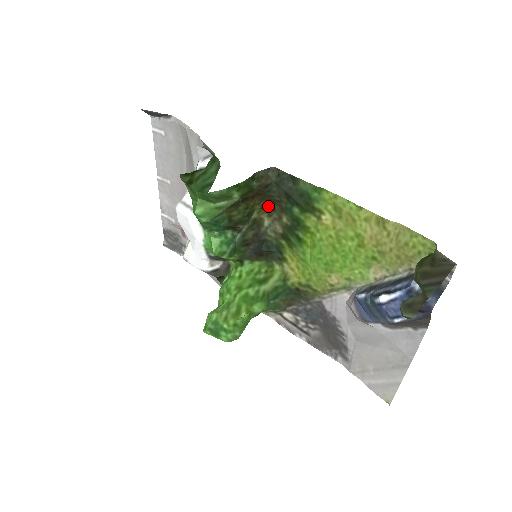
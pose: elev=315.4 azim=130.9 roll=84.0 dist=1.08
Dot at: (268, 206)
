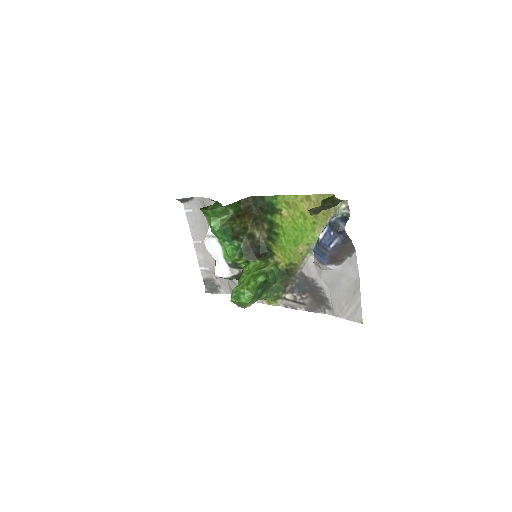
Dot at: (255, 223)
